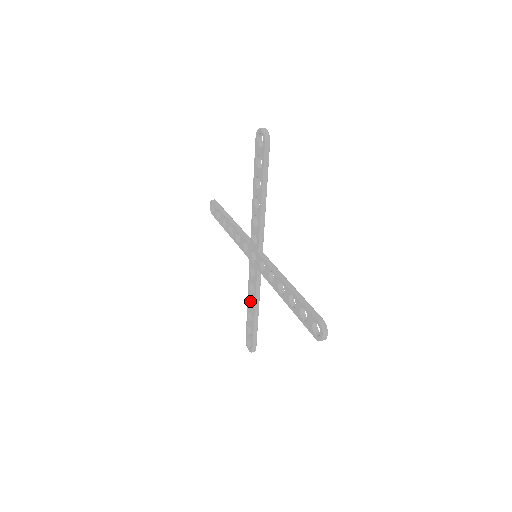
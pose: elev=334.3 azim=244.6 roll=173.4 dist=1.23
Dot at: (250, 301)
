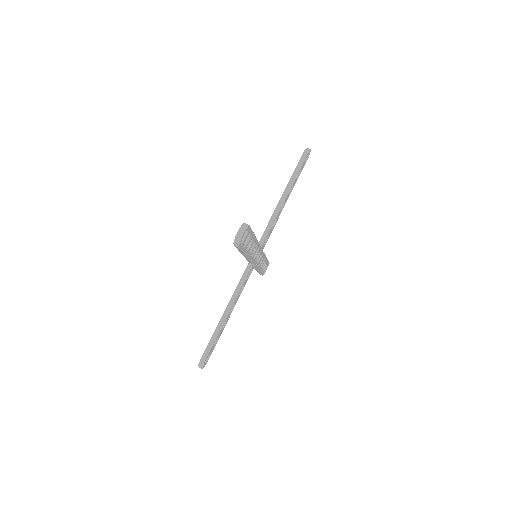
Dot at: occluded
